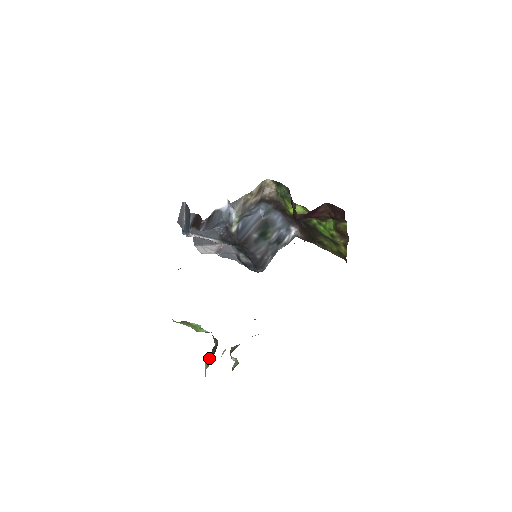
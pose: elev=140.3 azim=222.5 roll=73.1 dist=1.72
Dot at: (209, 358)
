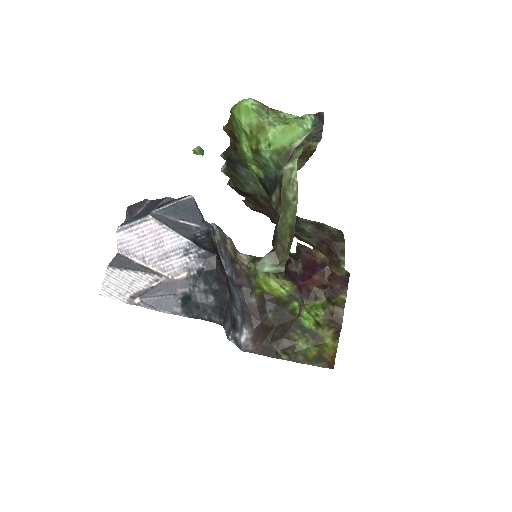
Dot at: occluded
